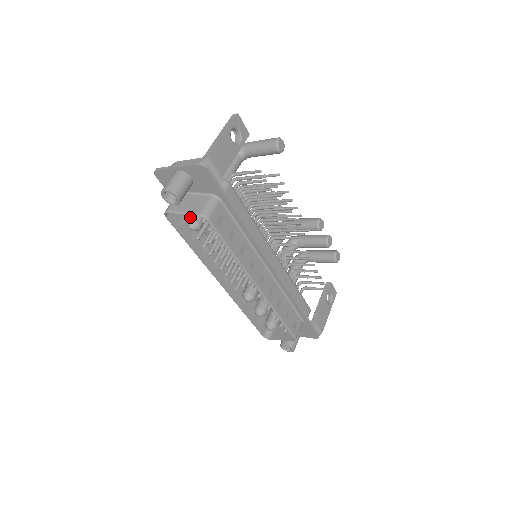
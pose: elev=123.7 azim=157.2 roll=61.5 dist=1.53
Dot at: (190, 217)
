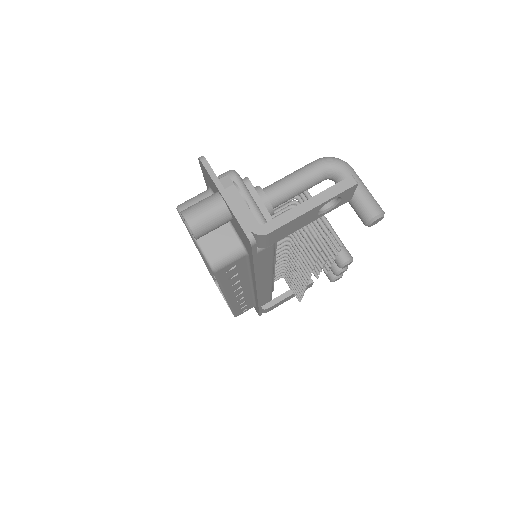
Dot at: occluded
